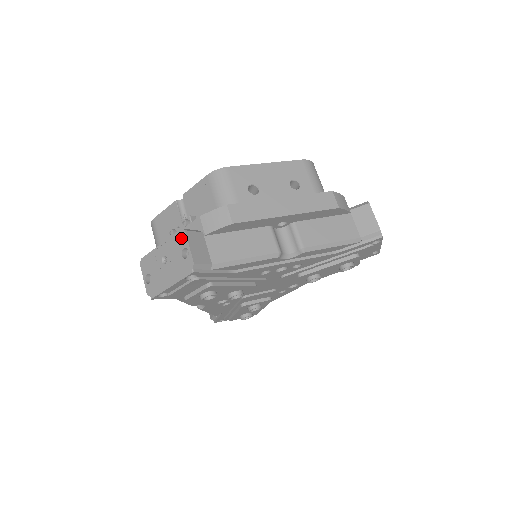
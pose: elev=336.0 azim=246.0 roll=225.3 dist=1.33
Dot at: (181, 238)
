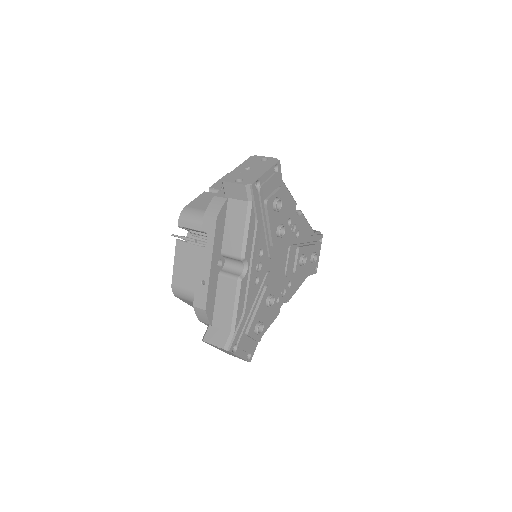
Dot at: (255, 158)
